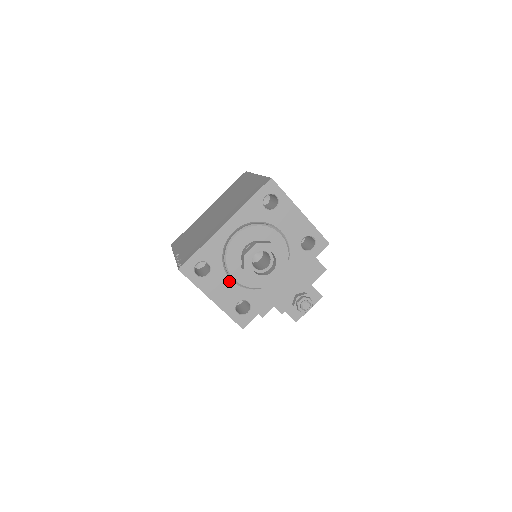
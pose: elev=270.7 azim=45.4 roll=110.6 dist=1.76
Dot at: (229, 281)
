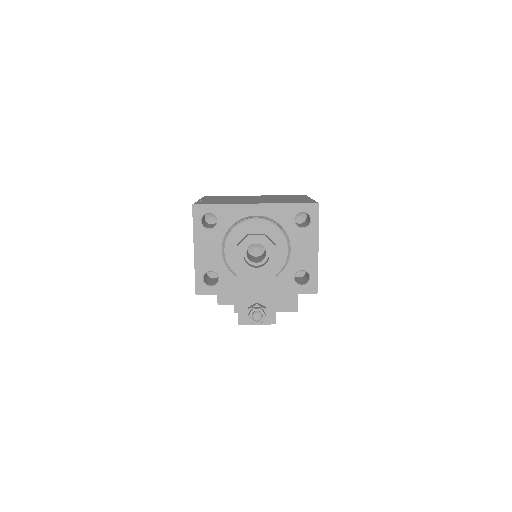
Dot at: (220, 248)
